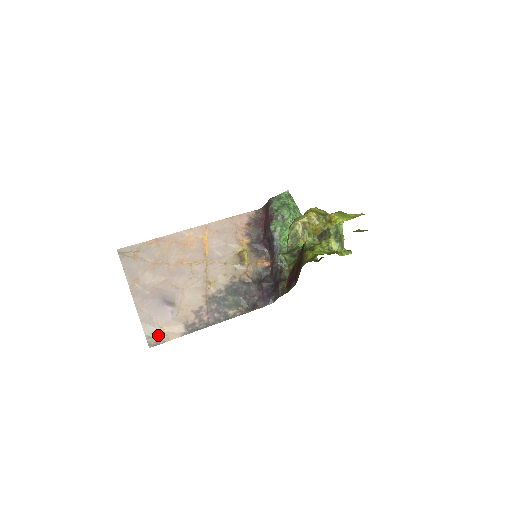
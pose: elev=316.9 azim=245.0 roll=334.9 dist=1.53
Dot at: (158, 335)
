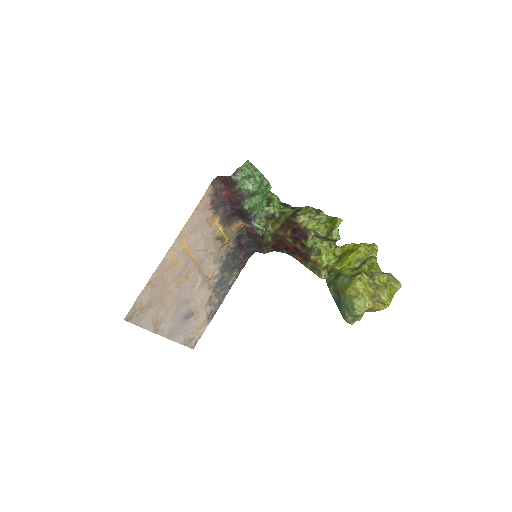
Dot at: (193, 338)
